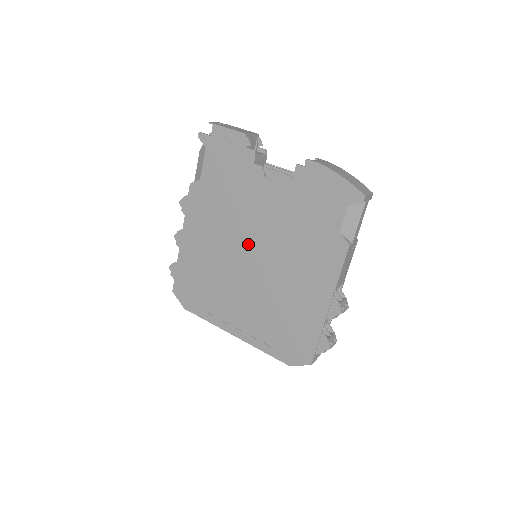
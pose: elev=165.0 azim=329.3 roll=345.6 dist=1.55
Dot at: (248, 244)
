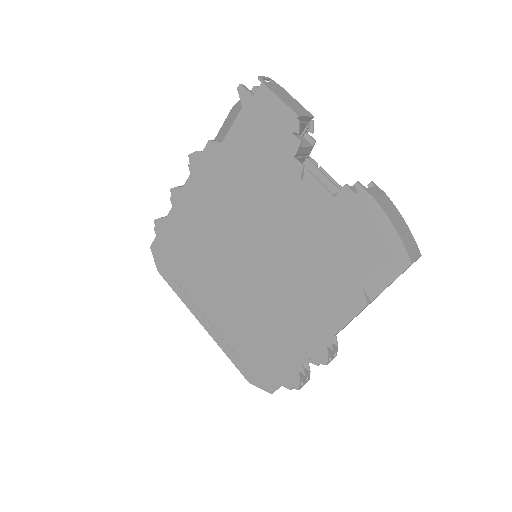
Dot at: (252, 243)
